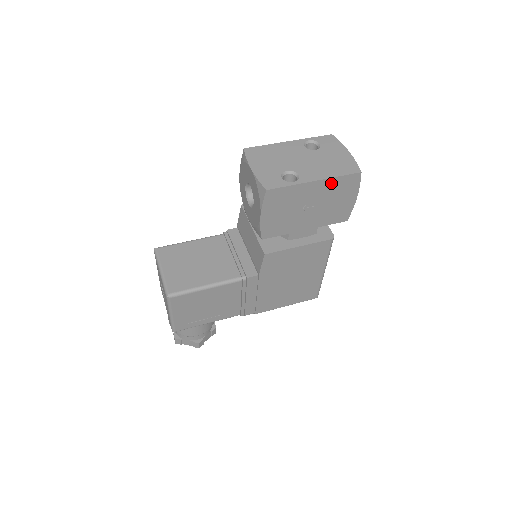
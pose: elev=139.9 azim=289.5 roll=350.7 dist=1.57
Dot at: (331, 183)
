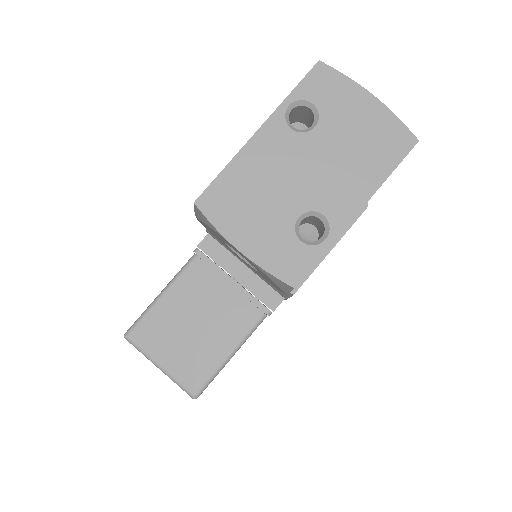
Dot at: occluded
